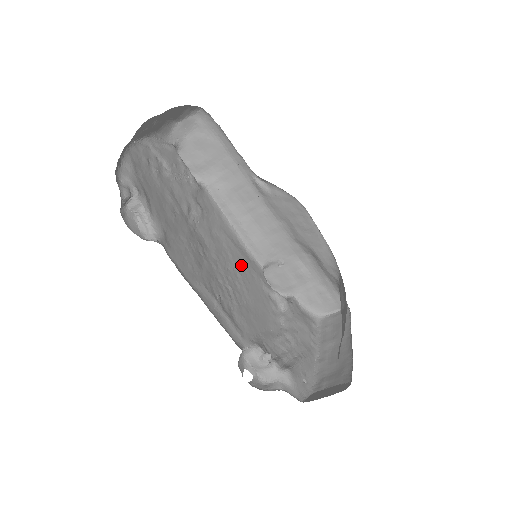
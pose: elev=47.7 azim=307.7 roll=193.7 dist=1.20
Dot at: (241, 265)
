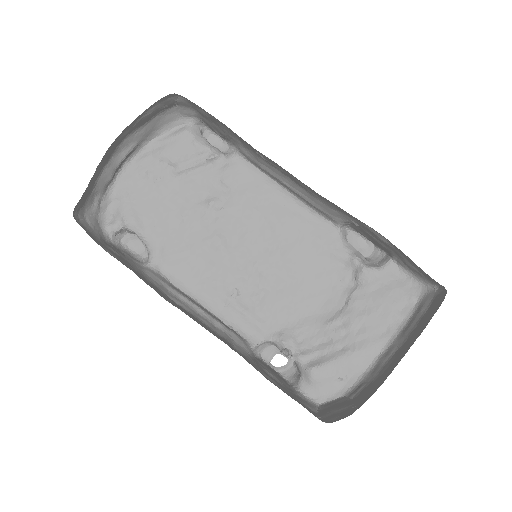
Dot at: (292, 237)
